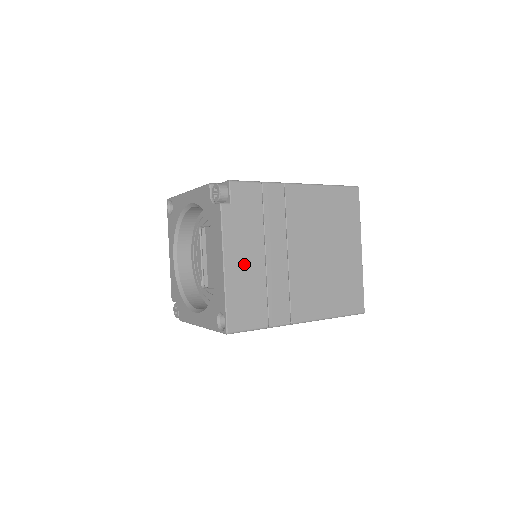
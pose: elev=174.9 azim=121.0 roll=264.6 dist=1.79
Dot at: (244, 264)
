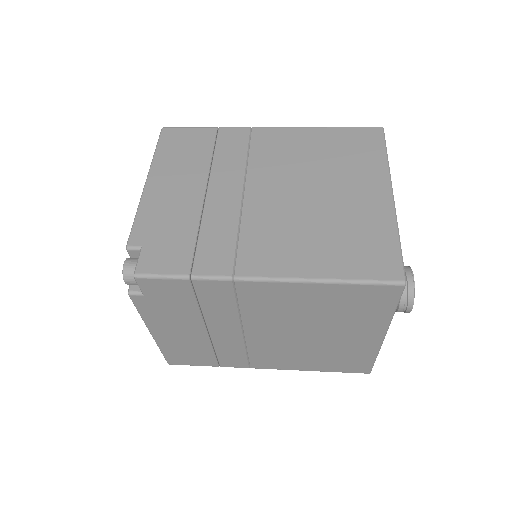
Dot at: (177, 334)
